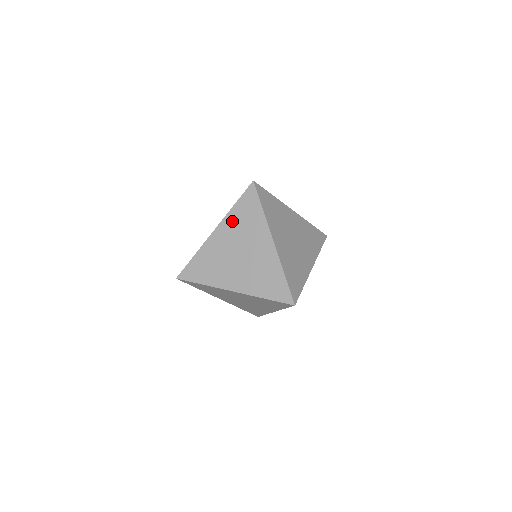
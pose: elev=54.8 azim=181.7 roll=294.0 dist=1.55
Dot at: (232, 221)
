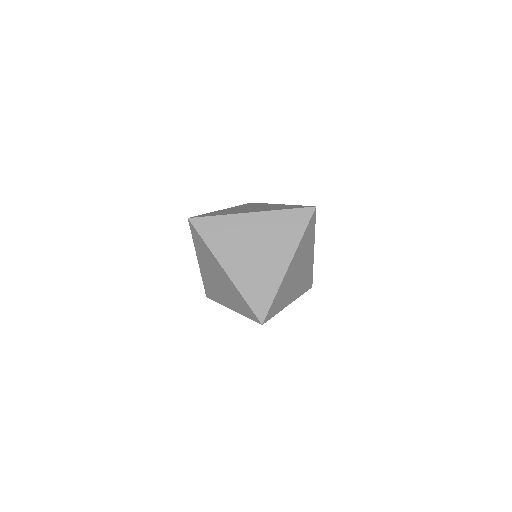
Dot at: (199, 253)
